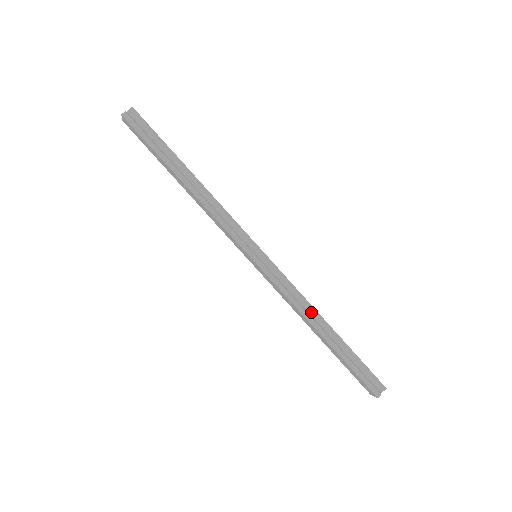
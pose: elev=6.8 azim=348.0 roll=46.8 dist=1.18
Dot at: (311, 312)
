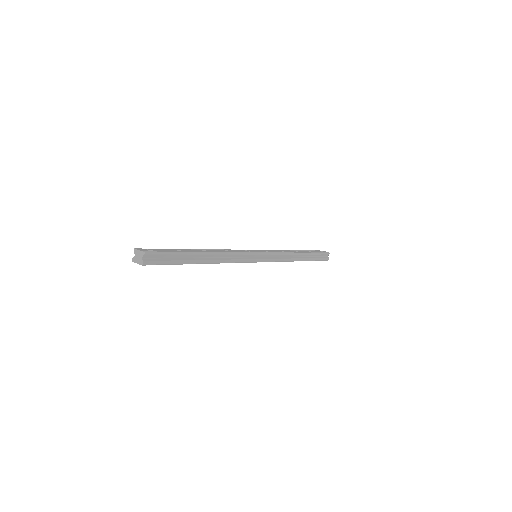
Dot at: (293, 256)
